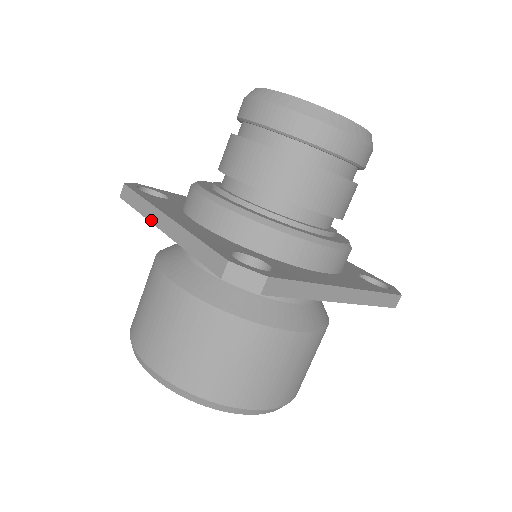
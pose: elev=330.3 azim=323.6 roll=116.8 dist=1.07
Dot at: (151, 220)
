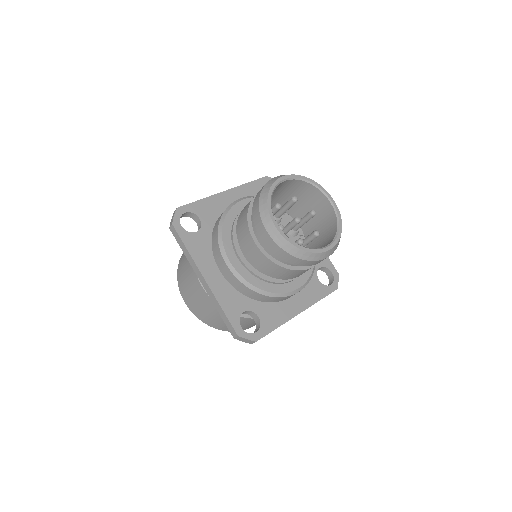
Dot at: (194, 269)
